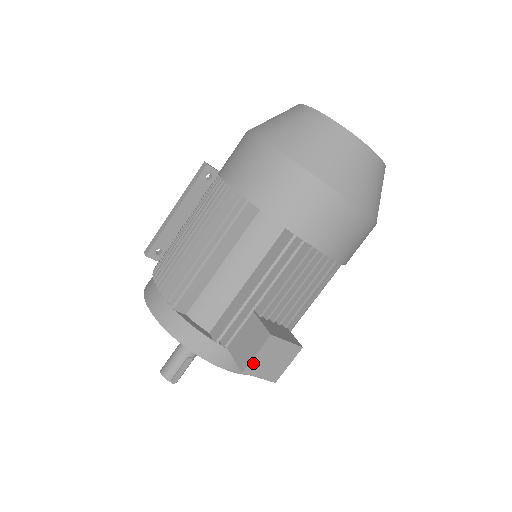
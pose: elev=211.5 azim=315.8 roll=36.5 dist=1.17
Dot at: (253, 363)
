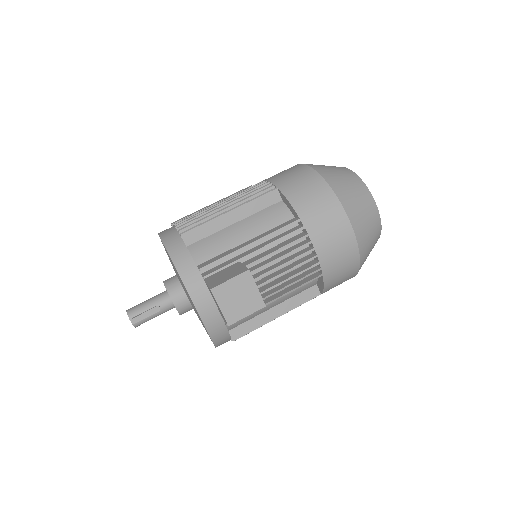
Dot at: (223, 287)
